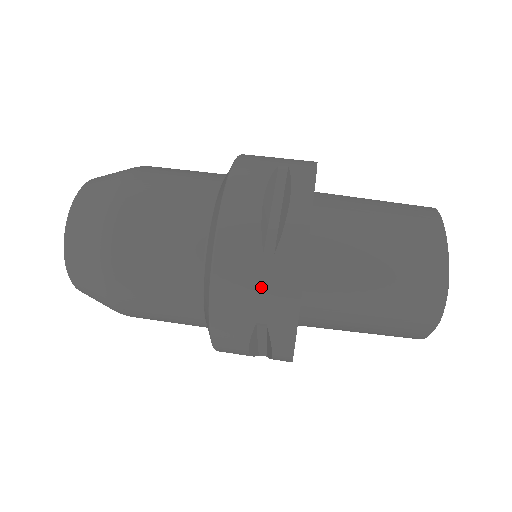
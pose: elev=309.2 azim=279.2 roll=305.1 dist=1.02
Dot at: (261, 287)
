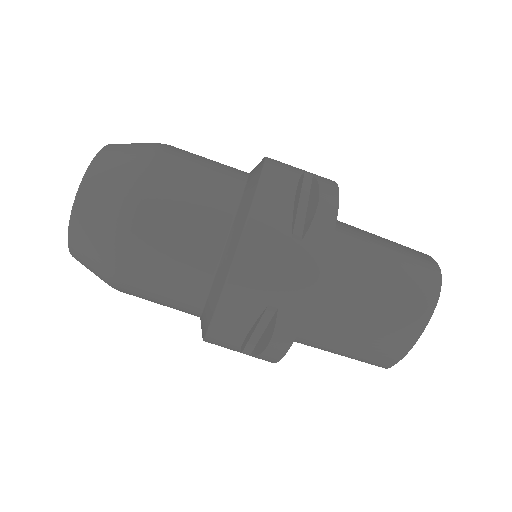
Dot at: occluded
